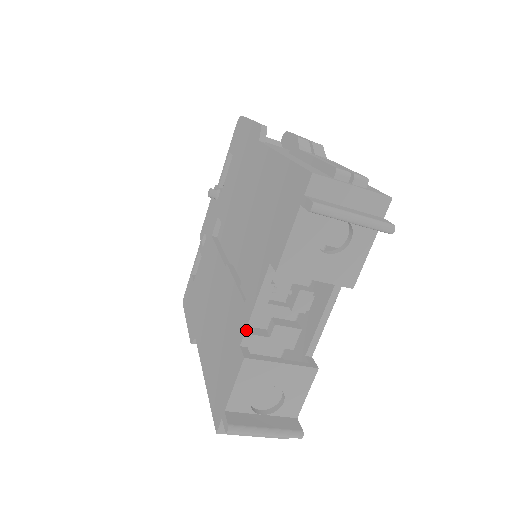
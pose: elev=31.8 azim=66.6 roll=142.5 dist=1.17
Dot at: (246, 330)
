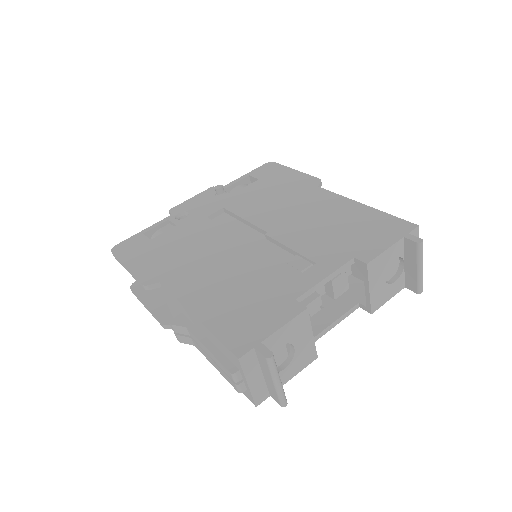
Dot at: (308, 291)
